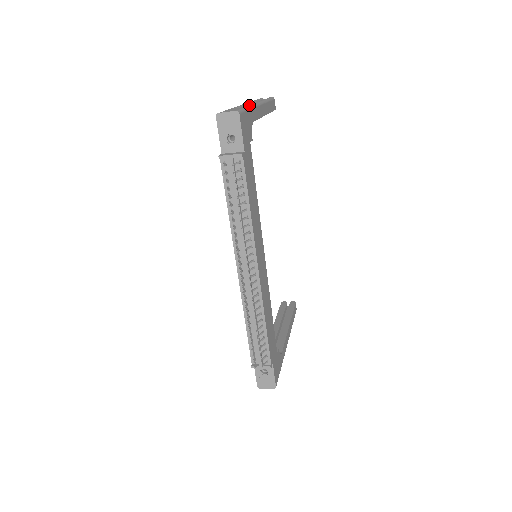
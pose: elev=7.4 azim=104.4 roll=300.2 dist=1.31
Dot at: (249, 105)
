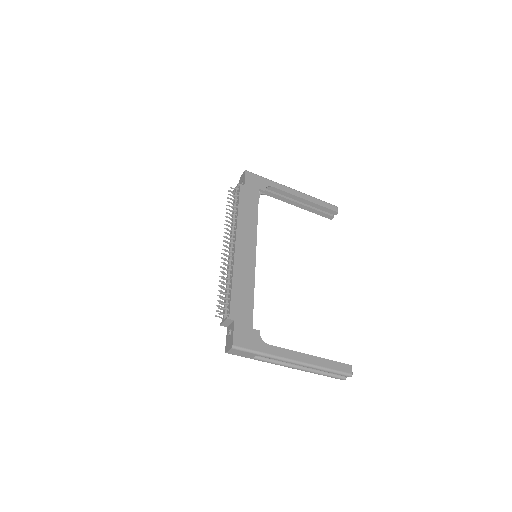
Dot at: (275, 182)
